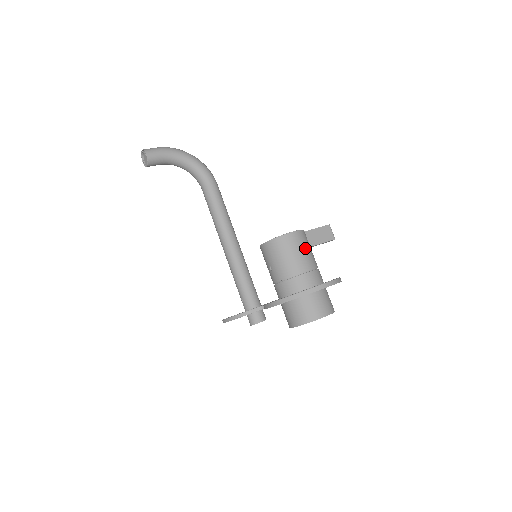
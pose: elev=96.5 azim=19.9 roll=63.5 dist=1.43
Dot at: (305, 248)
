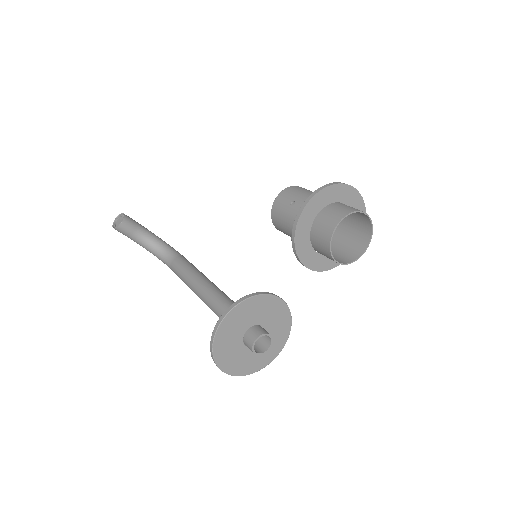
Dot at: occluded
